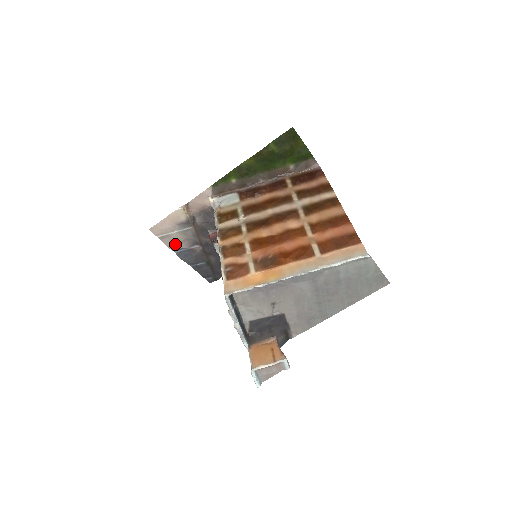
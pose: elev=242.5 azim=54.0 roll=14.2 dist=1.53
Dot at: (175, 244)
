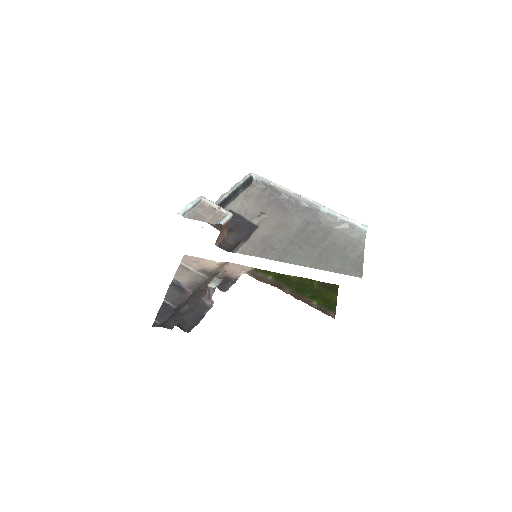
Dot at: (182, 276)
